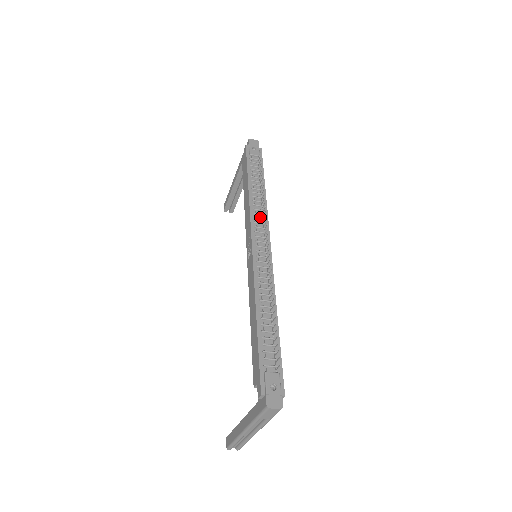
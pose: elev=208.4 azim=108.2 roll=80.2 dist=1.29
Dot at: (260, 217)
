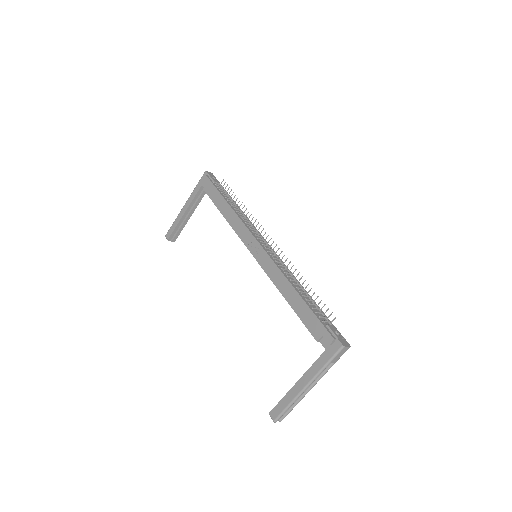
Dot at: (250, 226)
